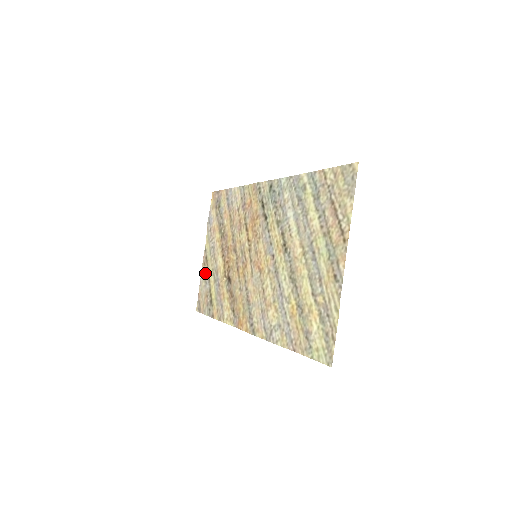
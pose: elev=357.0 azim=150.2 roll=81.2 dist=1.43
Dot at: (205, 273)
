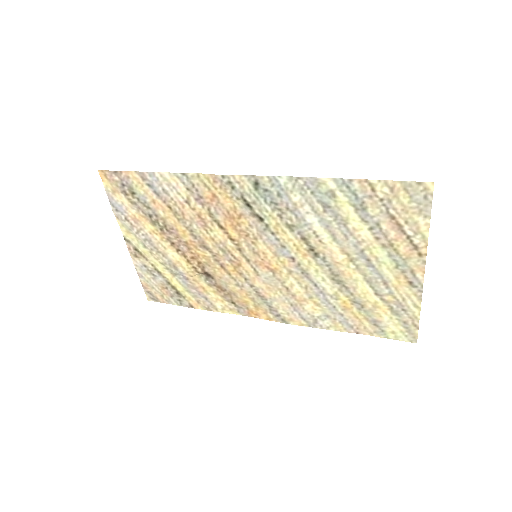
Dot at: (145, 266)
